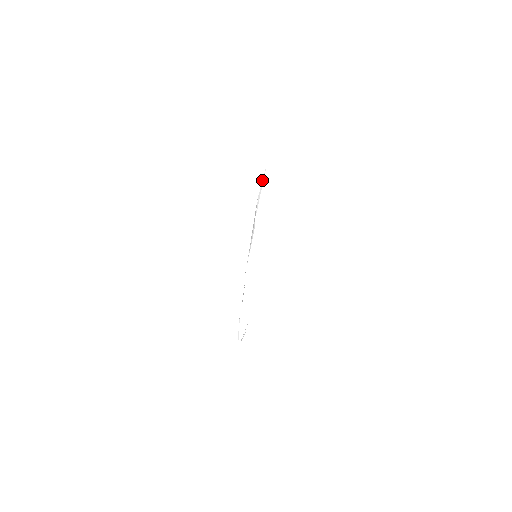
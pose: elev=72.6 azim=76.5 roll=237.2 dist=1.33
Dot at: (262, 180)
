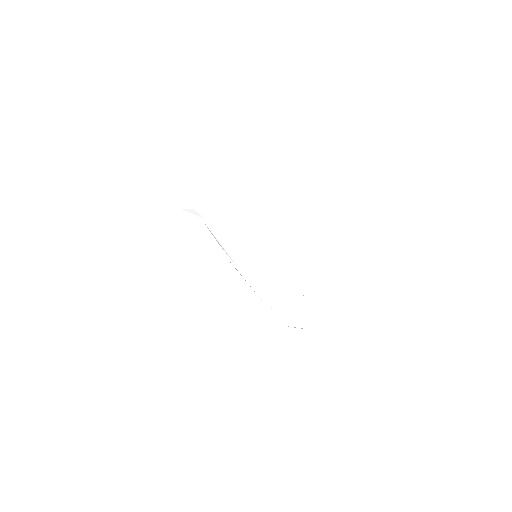
Dot at: occluded
